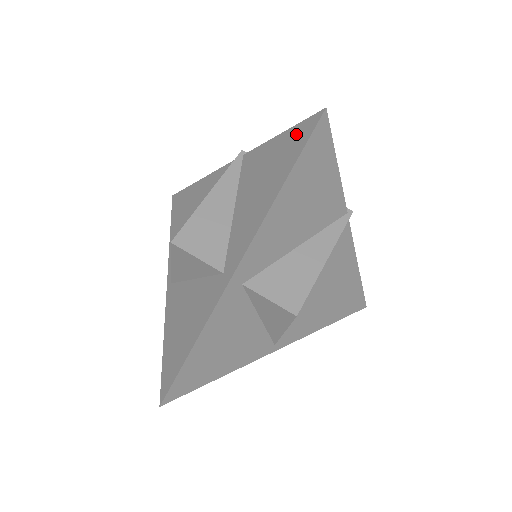
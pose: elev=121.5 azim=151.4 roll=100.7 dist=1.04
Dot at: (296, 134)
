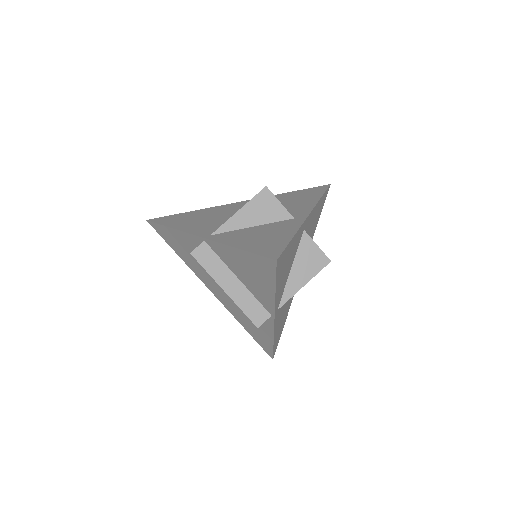
Dot at: (313, 189)
